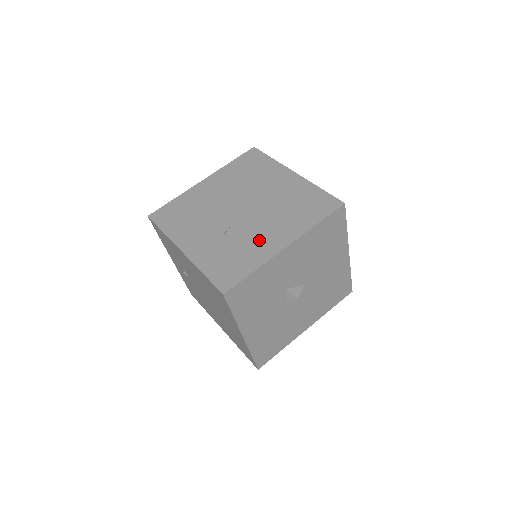
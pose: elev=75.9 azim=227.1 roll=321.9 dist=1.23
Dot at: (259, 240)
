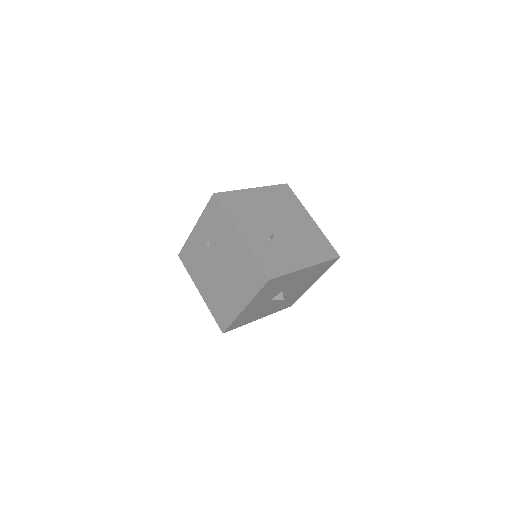
Dot at: (291, 254)
